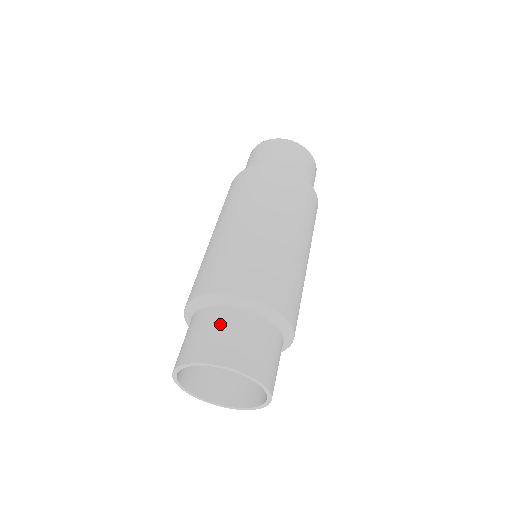
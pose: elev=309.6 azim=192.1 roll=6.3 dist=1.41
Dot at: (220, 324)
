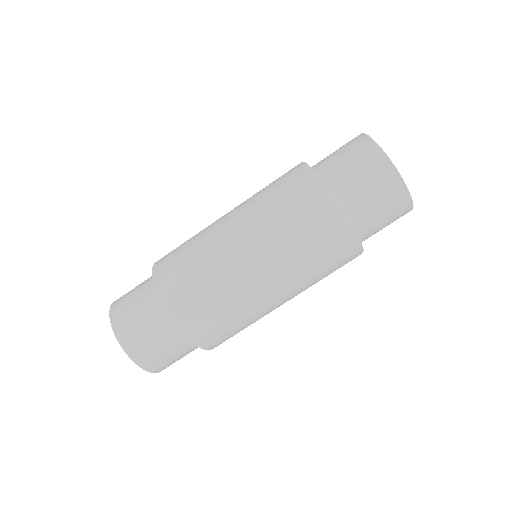
Dot at: (141, 305)
